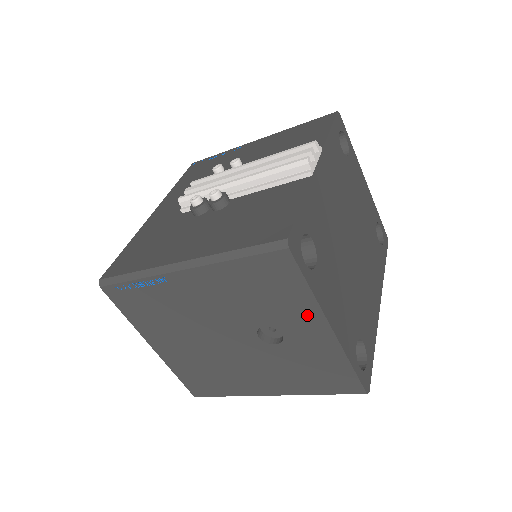
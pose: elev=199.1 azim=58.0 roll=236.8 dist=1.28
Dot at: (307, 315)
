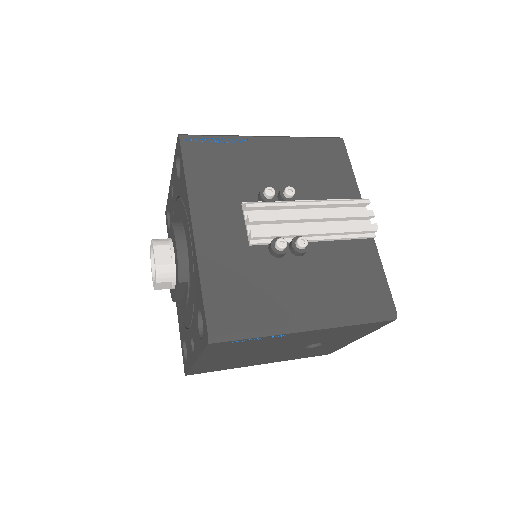
Dot at: (355, 337)
